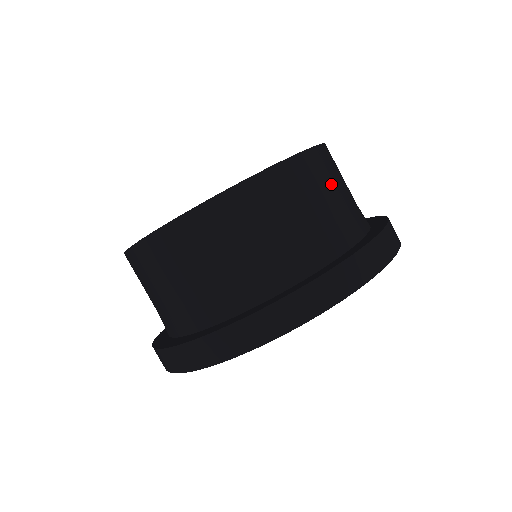
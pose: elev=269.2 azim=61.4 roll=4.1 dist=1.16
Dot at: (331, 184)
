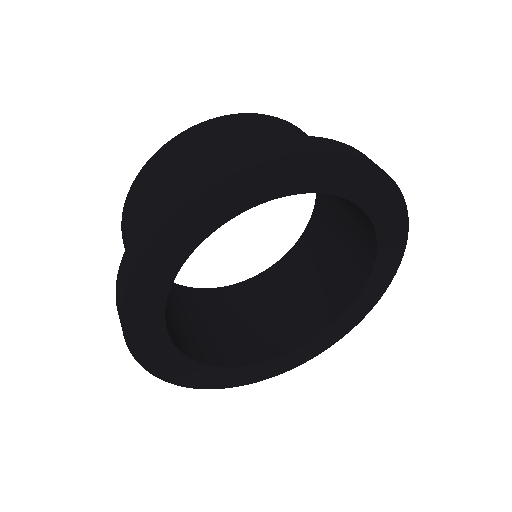
Dot at: occluded
